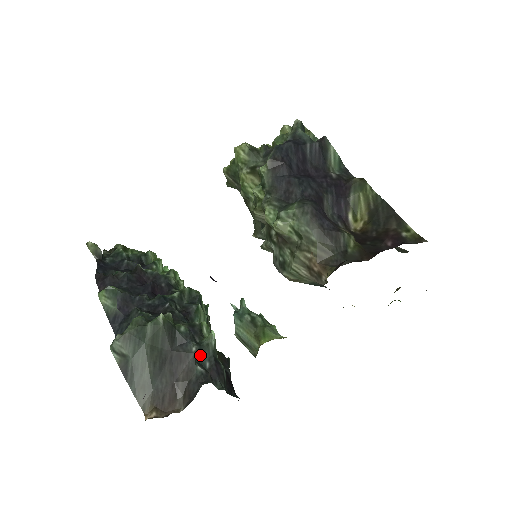
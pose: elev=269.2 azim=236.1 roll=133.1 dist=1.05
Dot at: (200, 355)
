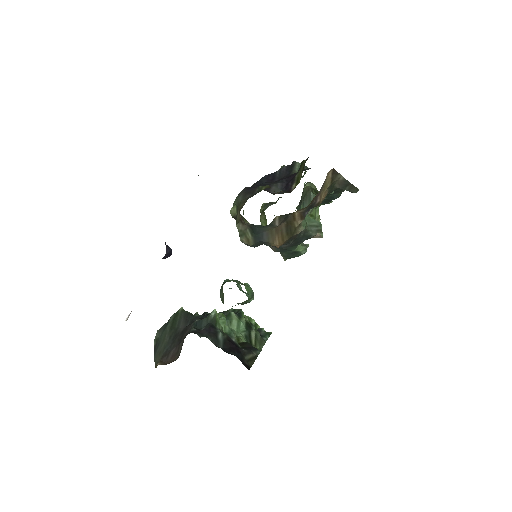
Dot at: (199, 324)
